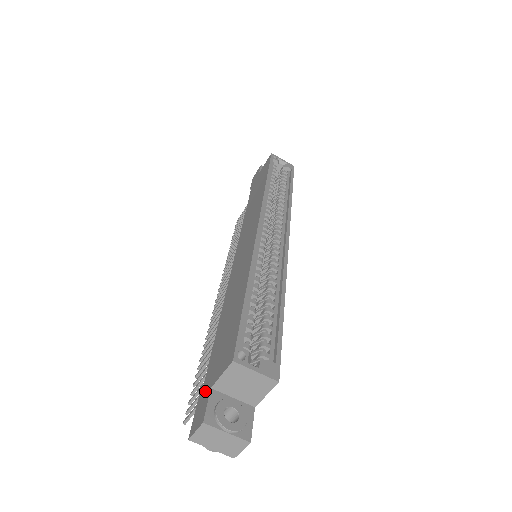
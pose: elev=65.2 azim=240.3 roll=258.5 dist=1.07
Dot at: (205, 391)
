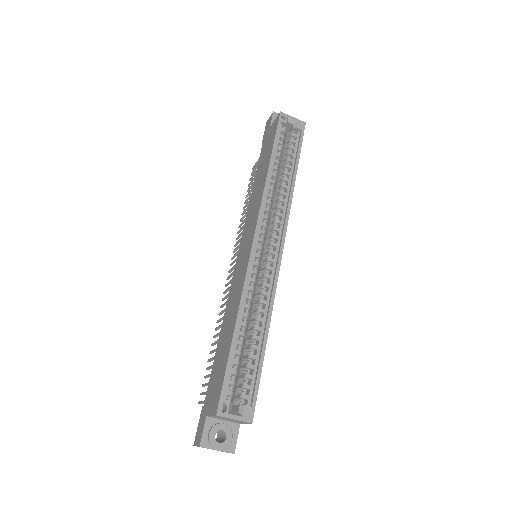
Dot at: (204, 412)
